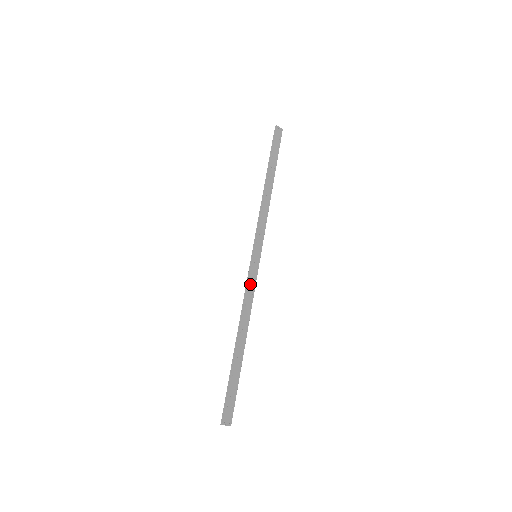
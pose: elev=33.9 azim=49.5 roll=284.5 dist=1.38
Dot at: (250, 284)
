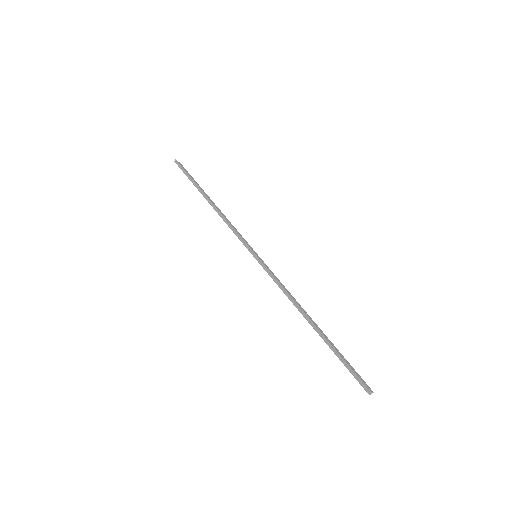
Dot at: (275, 277)
